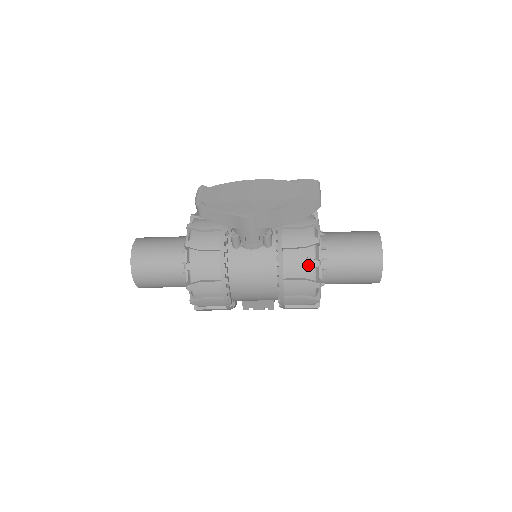
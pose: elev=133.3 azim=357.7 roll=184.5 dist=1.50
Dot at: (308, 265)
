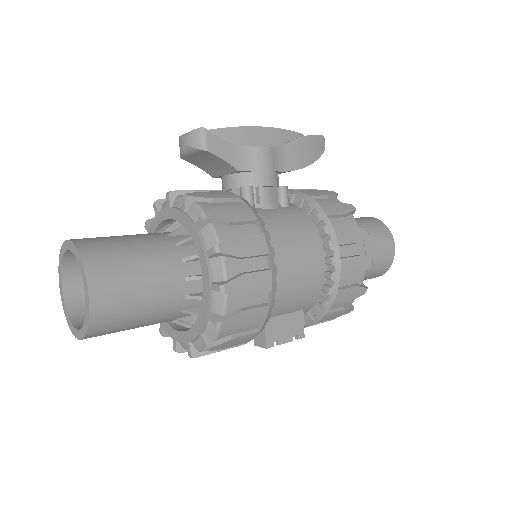
Dot at: (346, 209)
